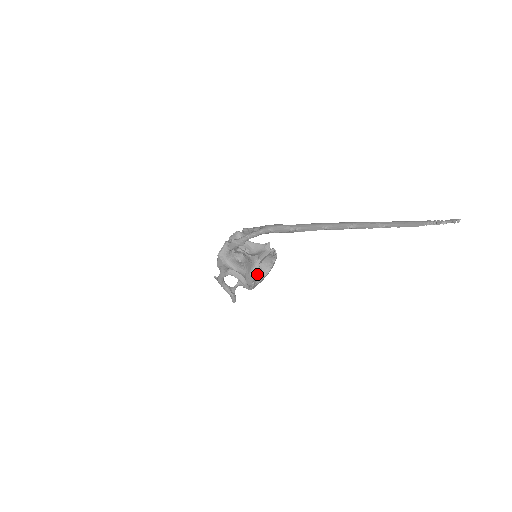
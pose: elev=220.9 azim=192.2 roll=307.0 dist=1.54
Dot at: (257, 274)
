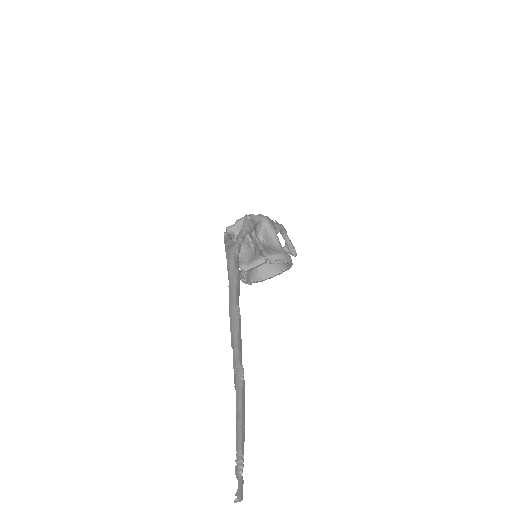
Dot at: (272, 267)
